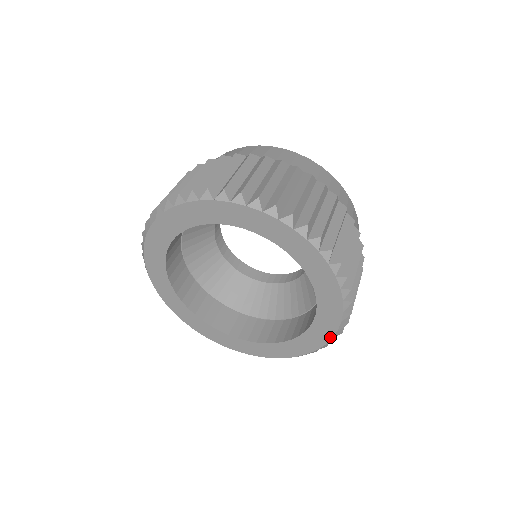
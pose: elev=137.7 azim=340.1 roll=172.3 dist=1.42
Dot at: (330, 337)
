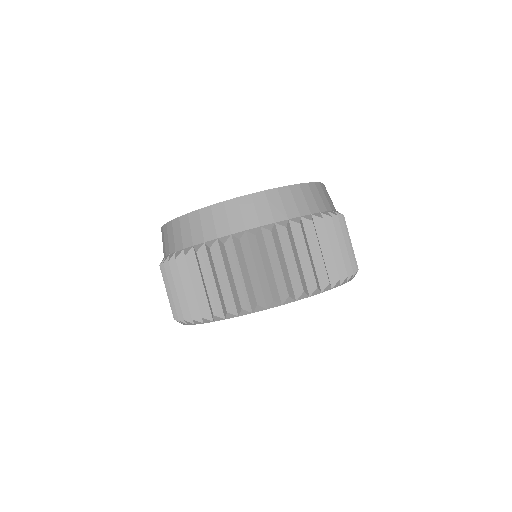
Dot at: occluded
